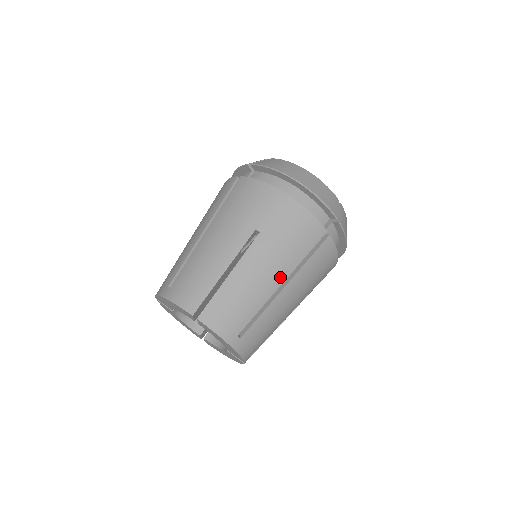
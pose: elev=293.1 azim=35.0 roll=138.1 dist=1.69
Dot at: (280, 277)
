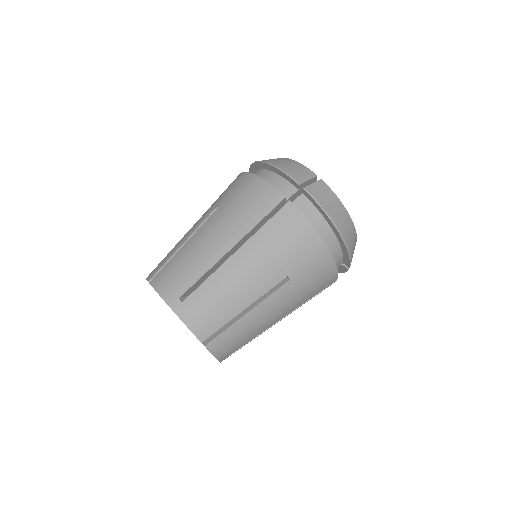
Dot at: (229, 242)
